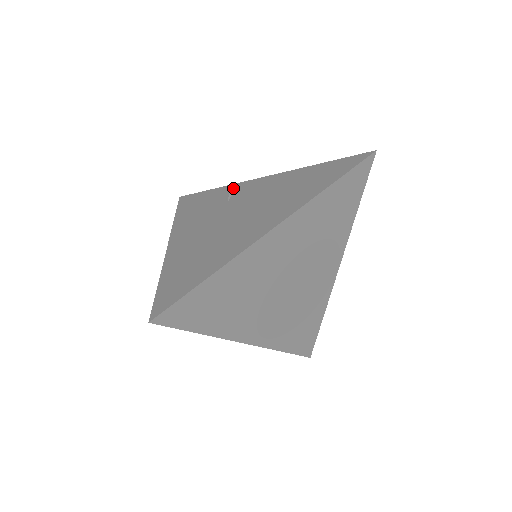
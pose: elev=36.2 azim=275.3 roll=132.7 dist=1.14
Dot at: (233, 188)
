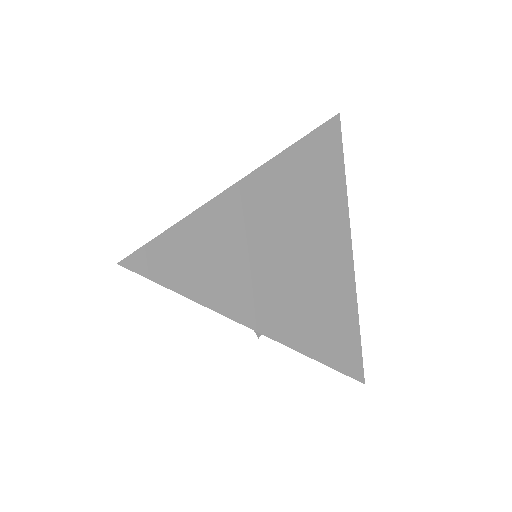
Dot at: occluded
